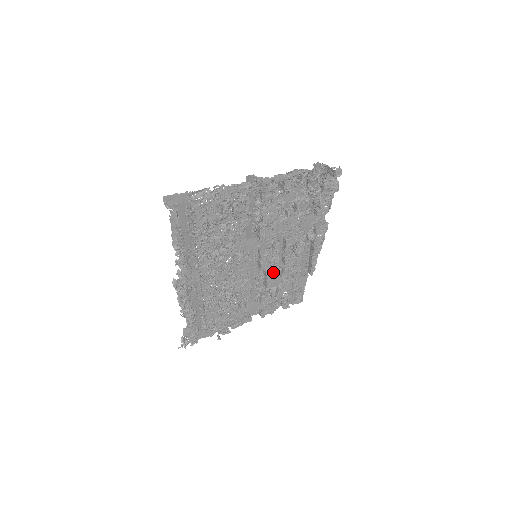
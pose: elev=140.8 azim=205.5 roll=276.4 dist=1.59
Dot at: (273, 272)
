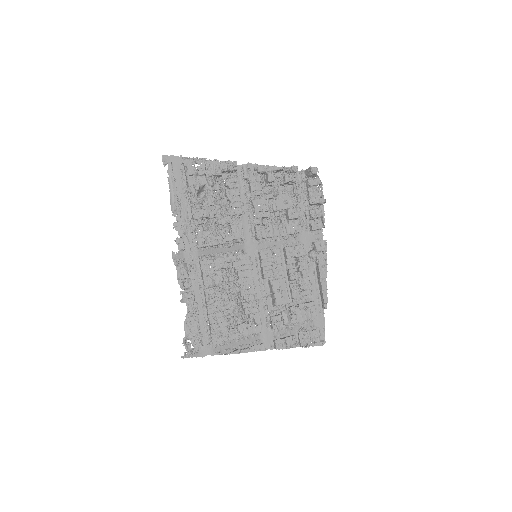
Dot at: (278, 284)
